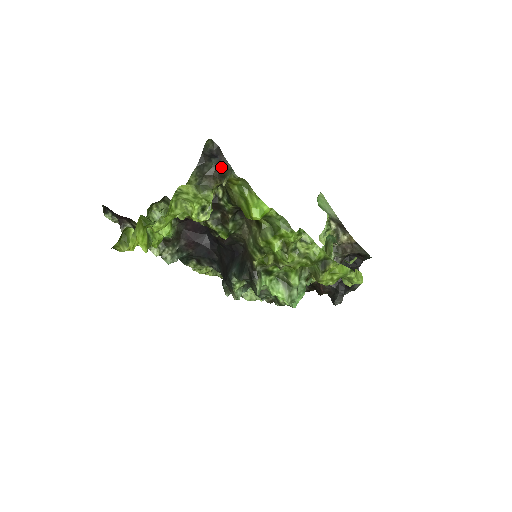
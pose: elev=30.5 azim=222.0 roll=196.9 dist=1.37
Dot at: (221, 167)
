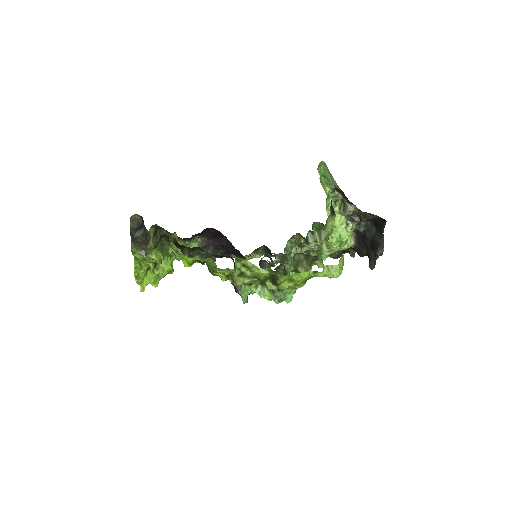
Dot at: (146, 236)
